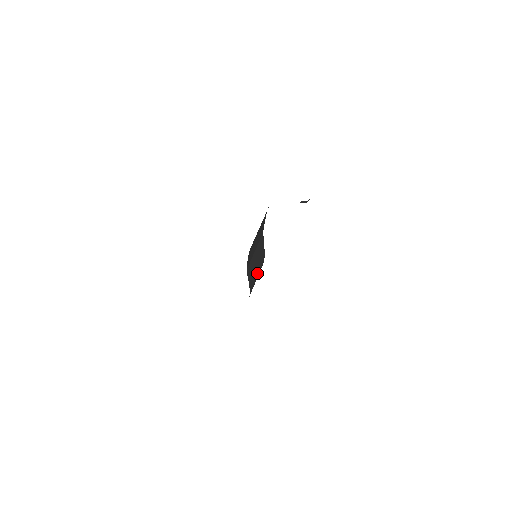
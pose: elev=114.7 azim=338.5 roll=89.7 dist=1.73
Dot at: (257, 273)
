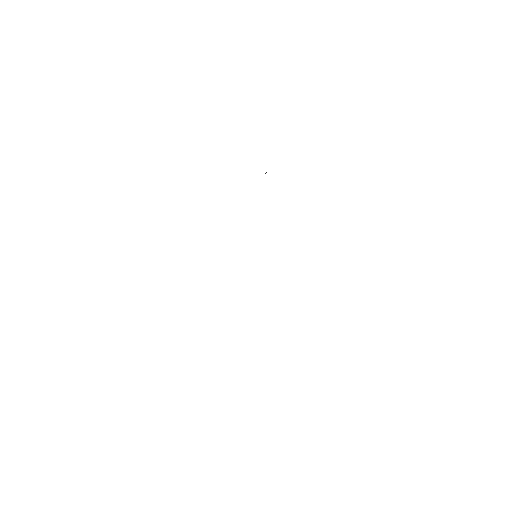
Dot at: occluded
